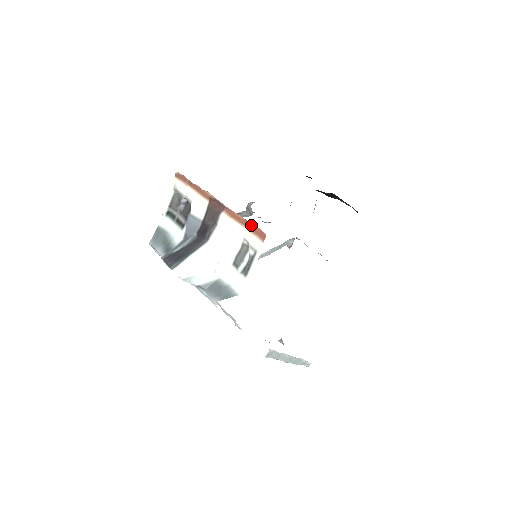
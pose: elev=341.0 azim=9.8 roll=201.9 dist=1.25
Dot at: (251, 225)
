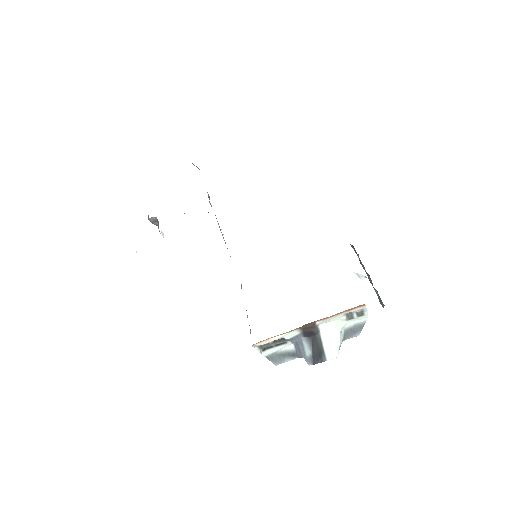
Dot at: (348, 310)
